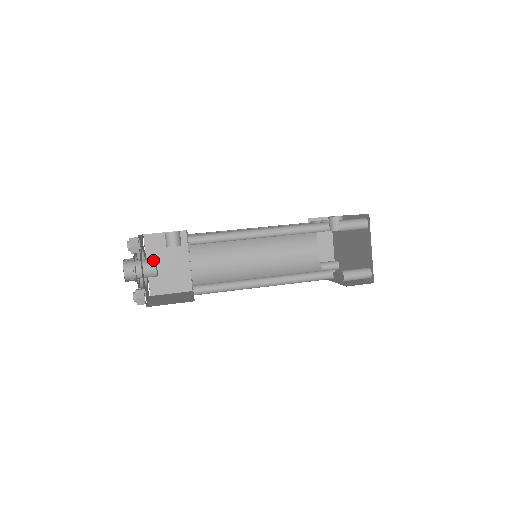
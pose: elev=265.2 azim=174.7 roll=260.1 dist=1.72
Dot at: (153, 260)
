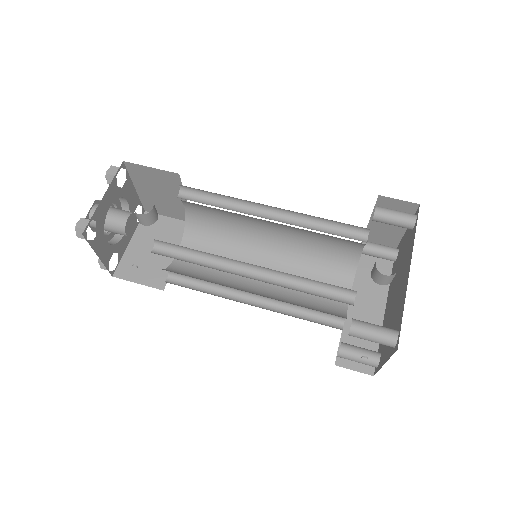
Dot at: (122, 225)
